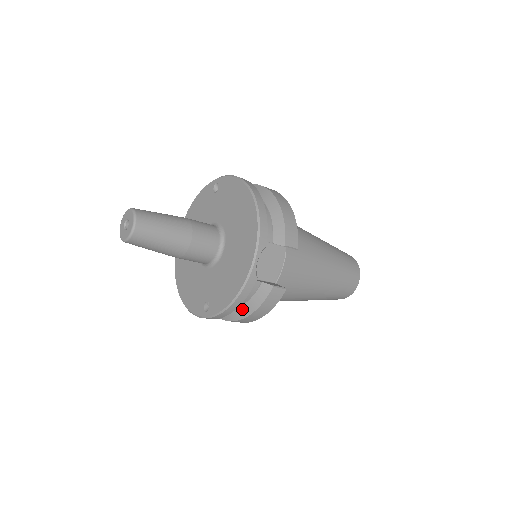
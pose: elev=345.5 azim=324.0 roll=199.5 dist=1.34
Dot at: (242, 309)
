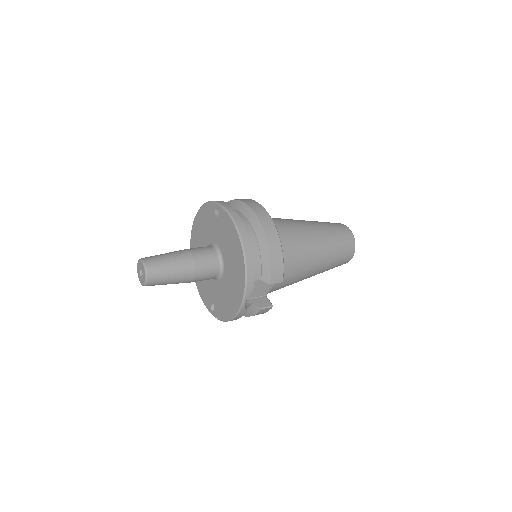
Dot at: occluded
